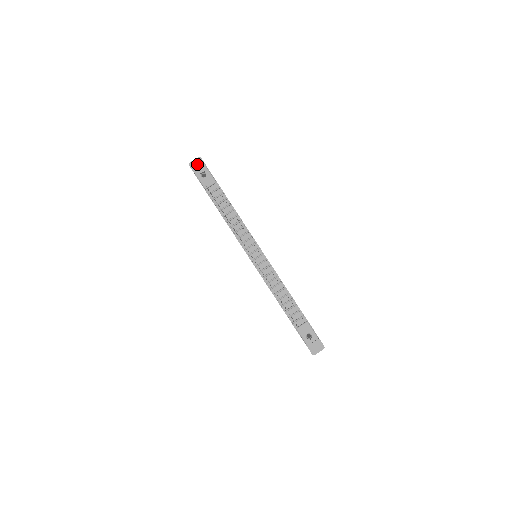
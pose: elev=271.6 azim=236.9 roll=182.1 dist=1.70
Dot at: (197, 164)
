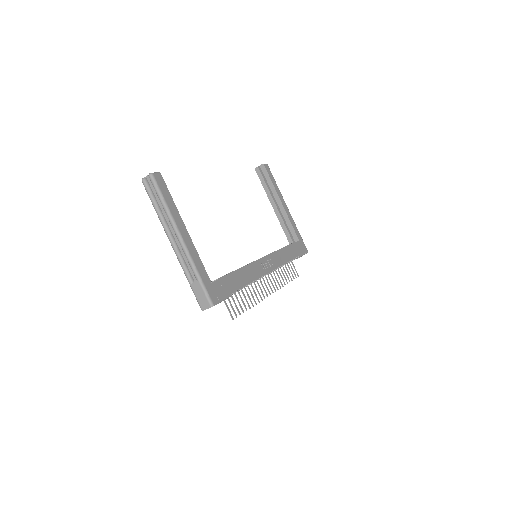
Dot at: occluded
